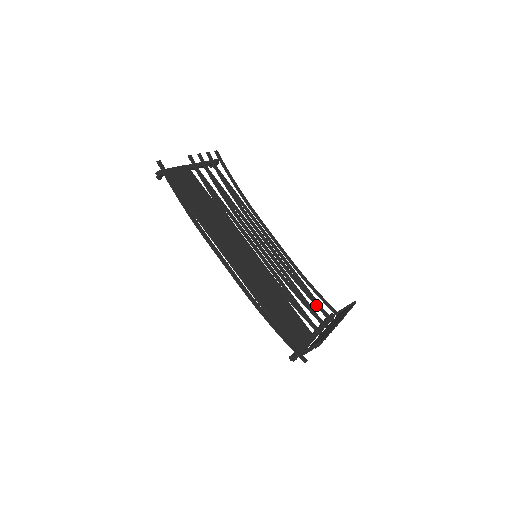
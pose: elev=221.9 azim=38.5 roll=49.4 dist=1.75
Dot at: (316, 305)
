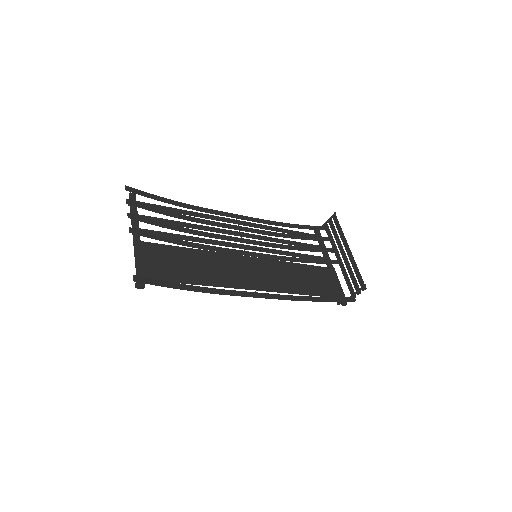
Dot at: occluded
